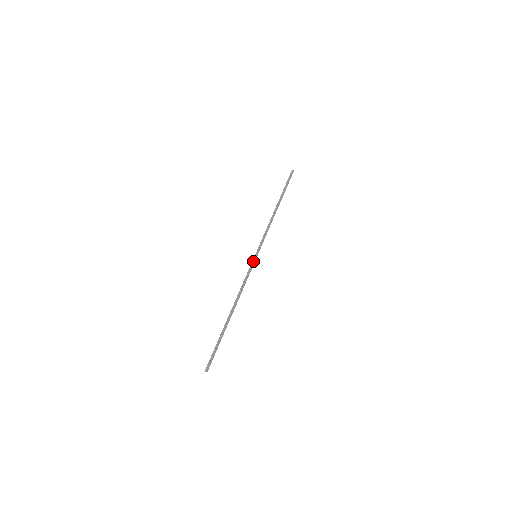
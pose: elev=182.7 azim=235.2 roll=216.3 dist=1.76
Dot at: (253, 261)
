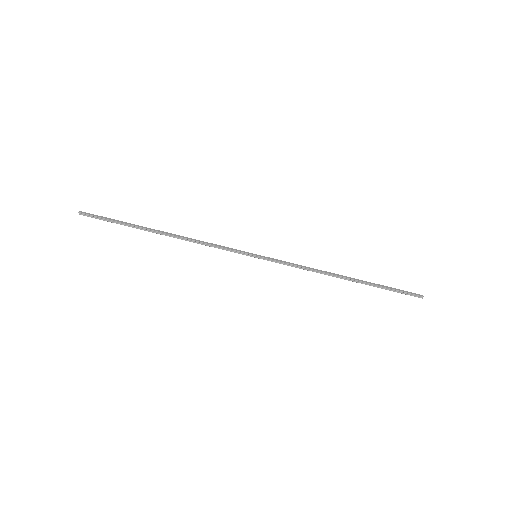
Dot at: (246, 252)
